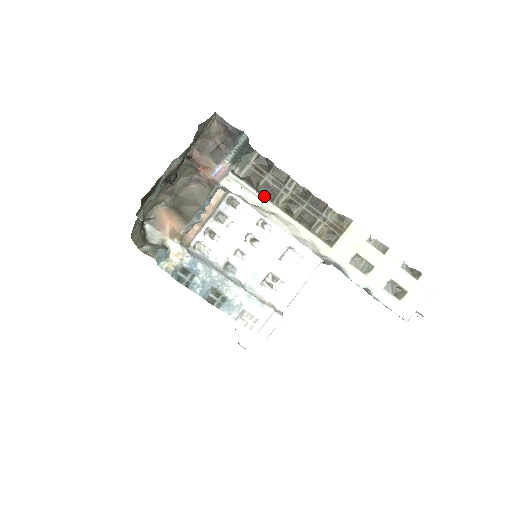
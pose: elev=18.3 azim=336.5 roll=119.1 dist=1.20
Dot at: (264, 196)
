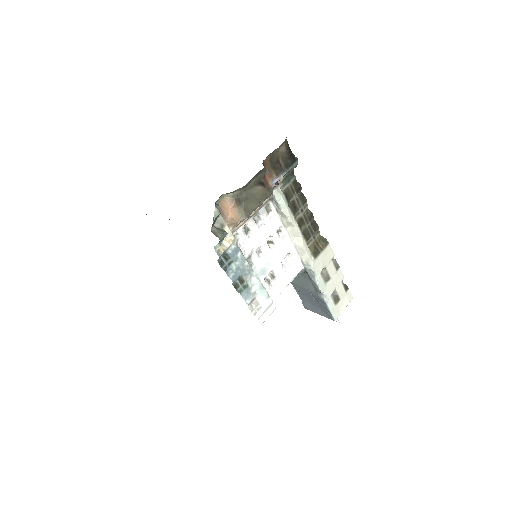
Dot at: (291, 210)
